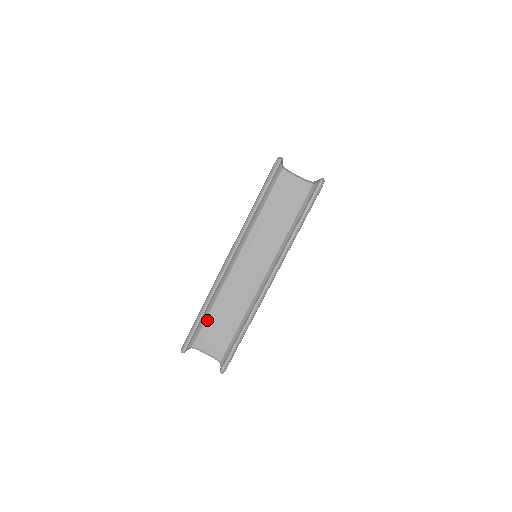
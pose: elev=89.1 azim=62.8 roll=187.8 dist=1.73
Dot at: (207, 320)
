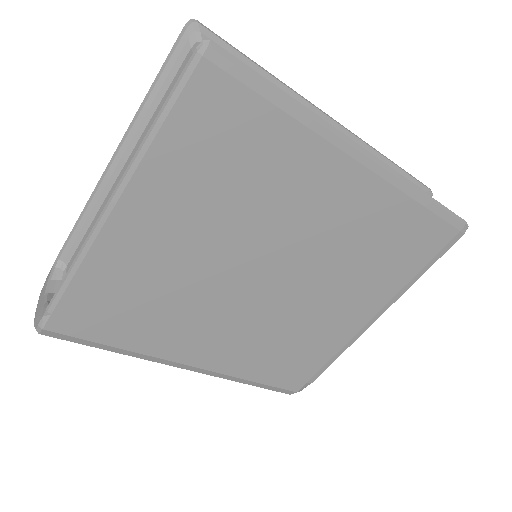
Dot at: occluded
